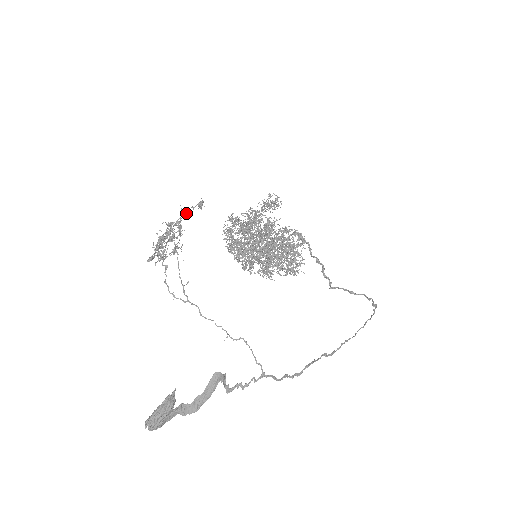
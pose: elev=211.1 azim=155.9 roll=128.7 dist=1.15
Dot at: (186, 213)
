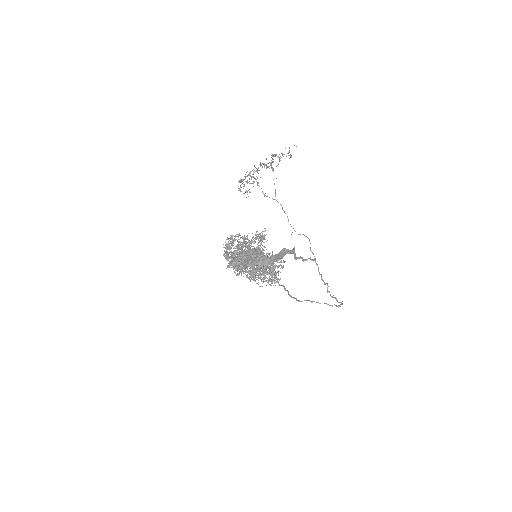
Dot at: occluded
